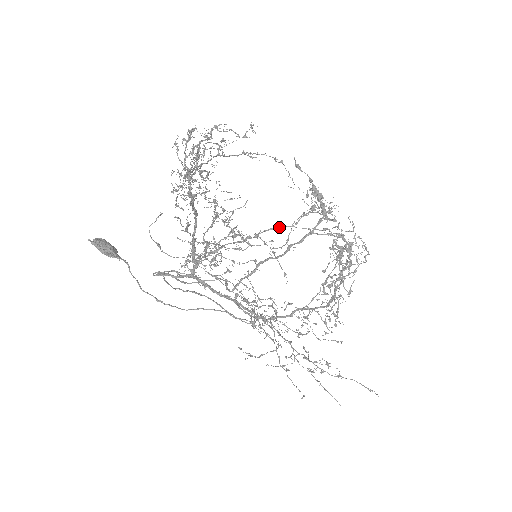
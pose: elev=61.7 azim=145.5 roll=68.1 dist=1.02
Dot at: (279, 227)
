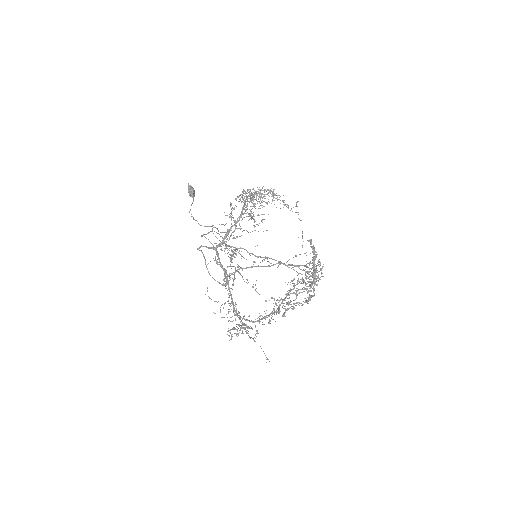
Dot at: occluded
